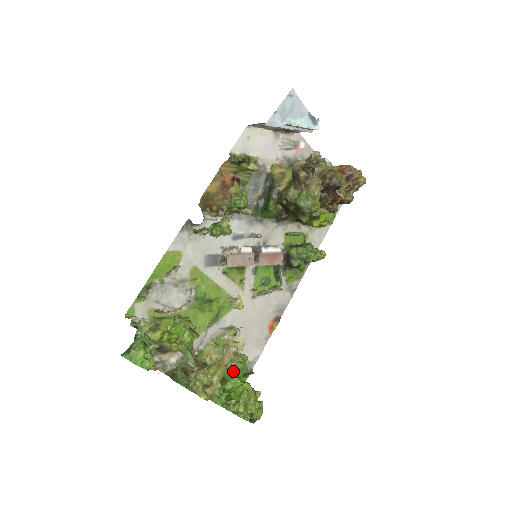
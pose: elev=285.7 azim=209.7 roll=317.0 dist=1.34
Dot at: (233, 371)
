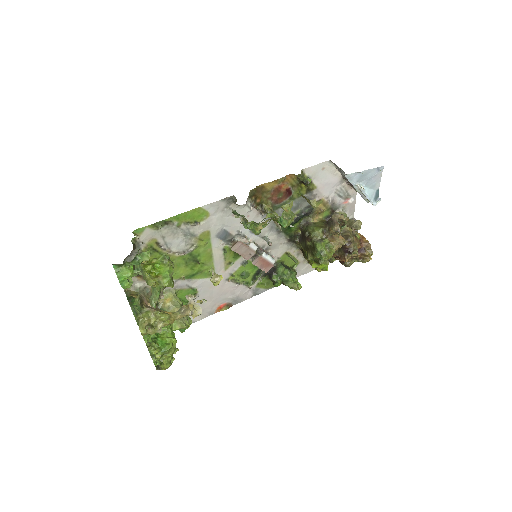
Dot at: (175, 326)
